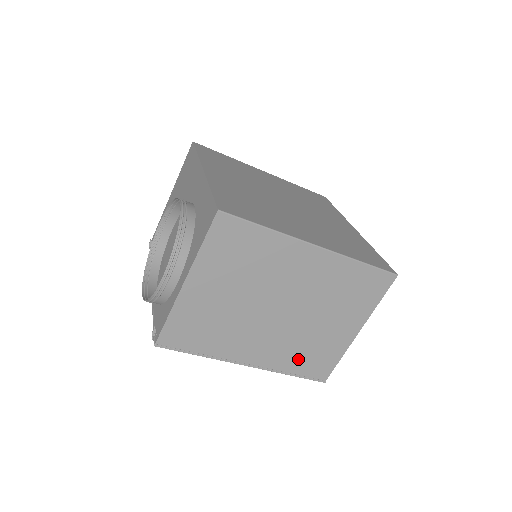
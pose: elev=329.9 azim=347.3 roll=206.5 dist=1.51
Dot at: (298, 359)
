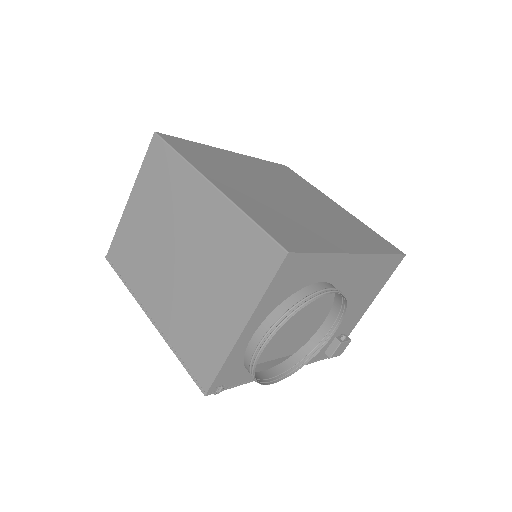
Dot at: (186, 337)
